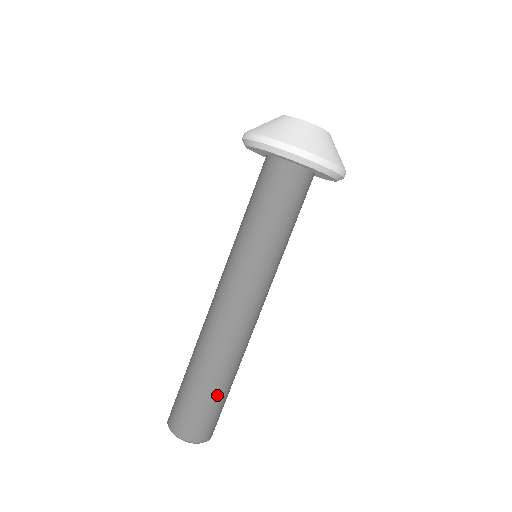
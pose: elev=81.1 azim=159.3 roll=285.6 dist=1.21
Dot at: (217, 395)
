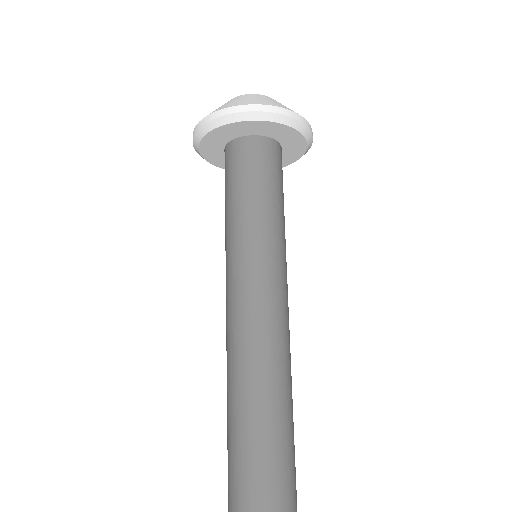
Dot at: occluded
